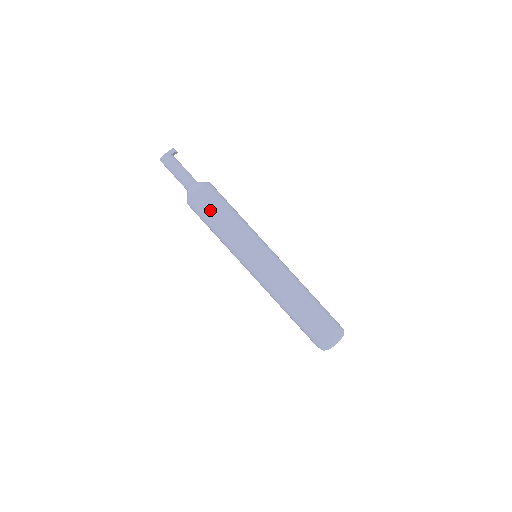
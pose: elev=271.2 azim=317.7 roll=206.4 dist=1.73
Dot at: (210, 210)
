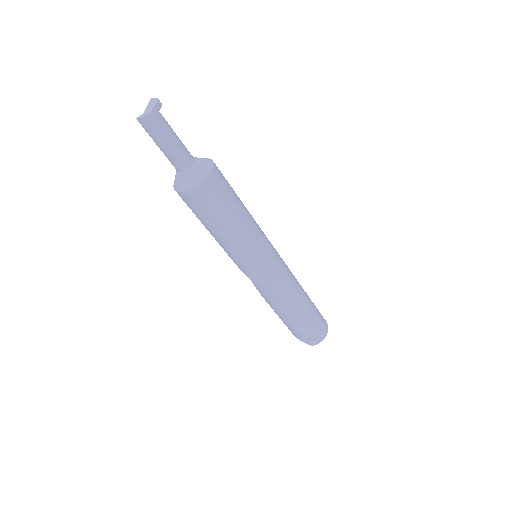
Dot at: (224, 204)
